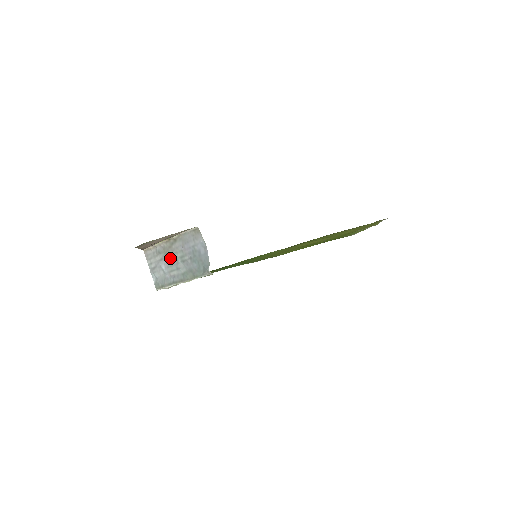
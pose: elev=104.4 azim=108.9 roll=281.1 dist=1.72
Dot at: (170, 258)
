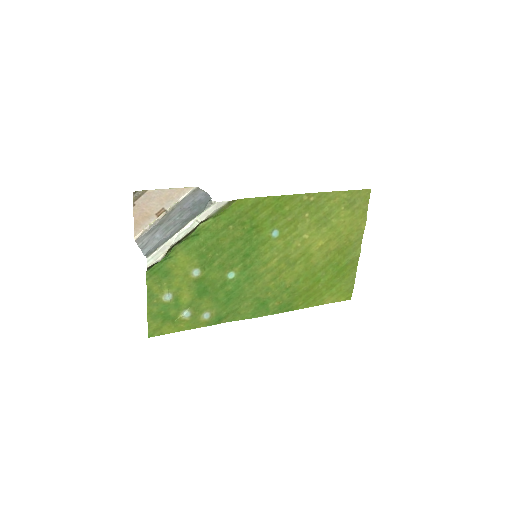
Dot at: (166, 224)
